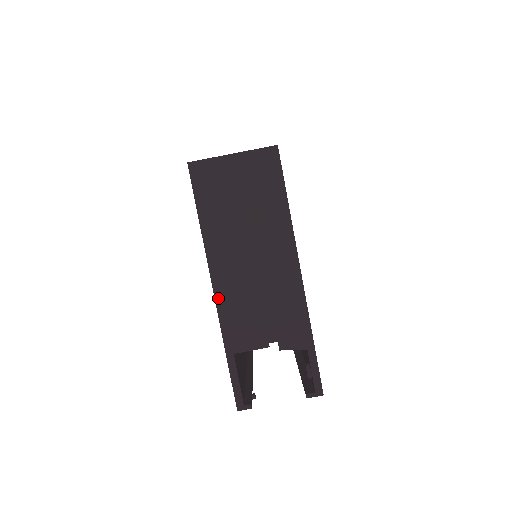
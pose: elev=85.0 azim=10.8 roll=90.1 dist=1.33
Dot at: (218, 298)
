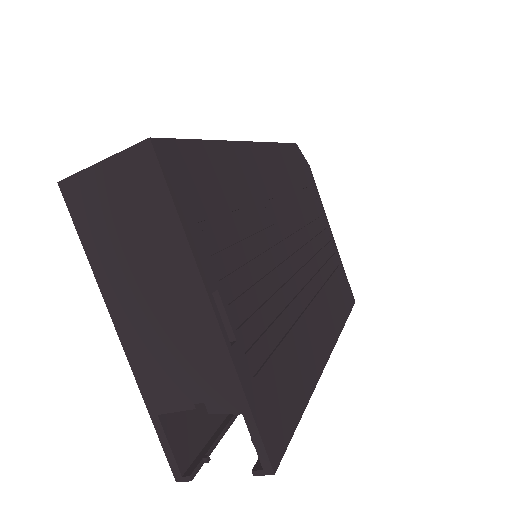
Dot at: (126, 347)
